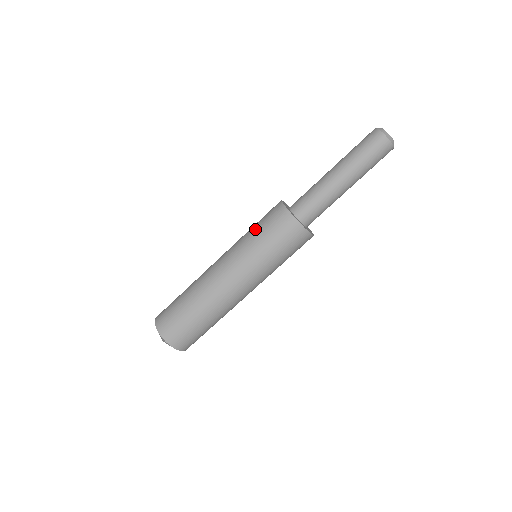
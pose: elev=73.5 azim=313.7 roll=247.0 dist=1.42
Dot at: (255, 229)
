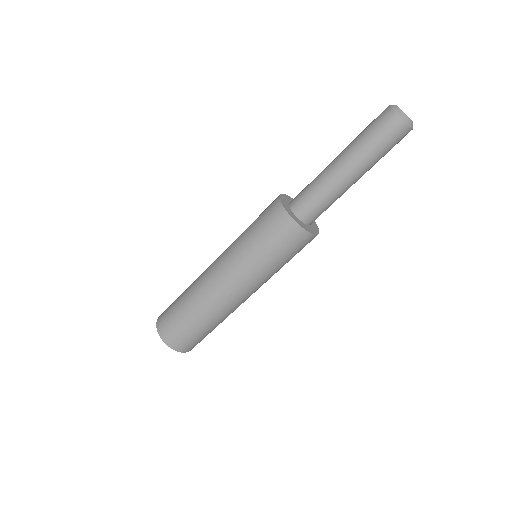
Dot at: (256, 240)
